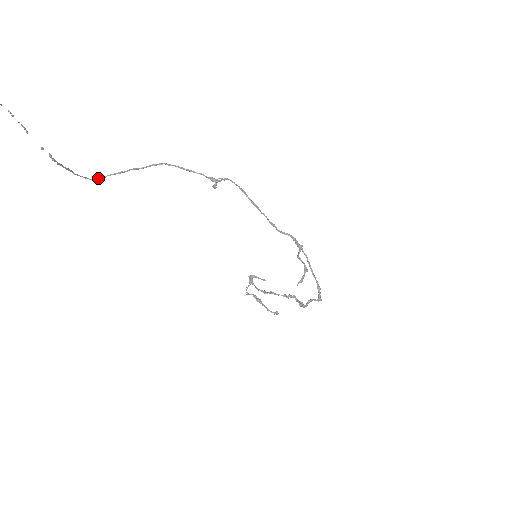
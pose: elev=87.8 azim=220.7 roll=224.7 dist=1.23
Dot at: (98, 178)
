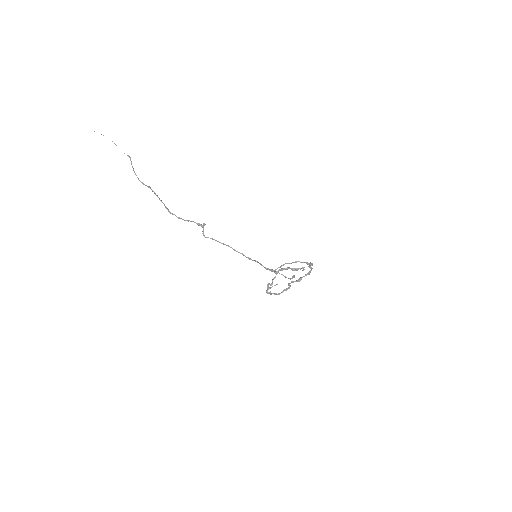
Dot at: (147, 186)
